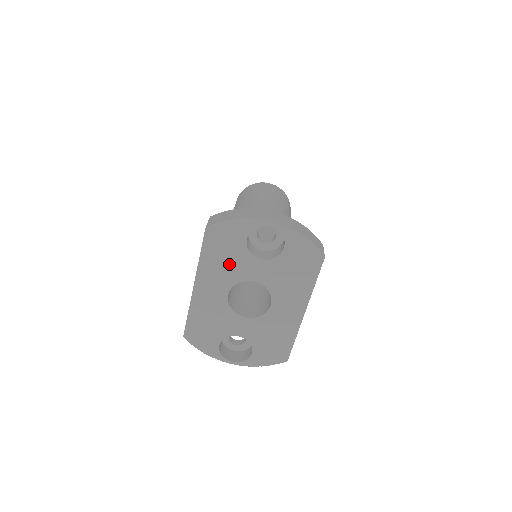
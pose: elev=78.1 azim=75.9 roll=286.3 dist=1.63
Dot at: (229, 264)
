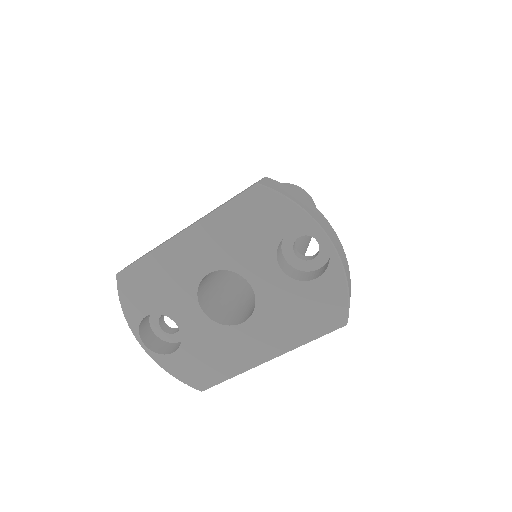
Dot at: (242, 243)
